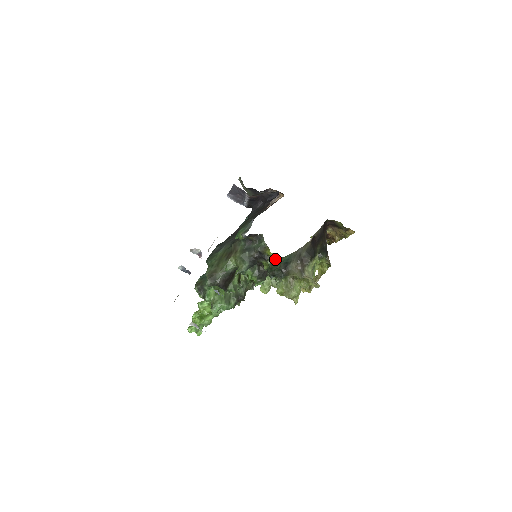
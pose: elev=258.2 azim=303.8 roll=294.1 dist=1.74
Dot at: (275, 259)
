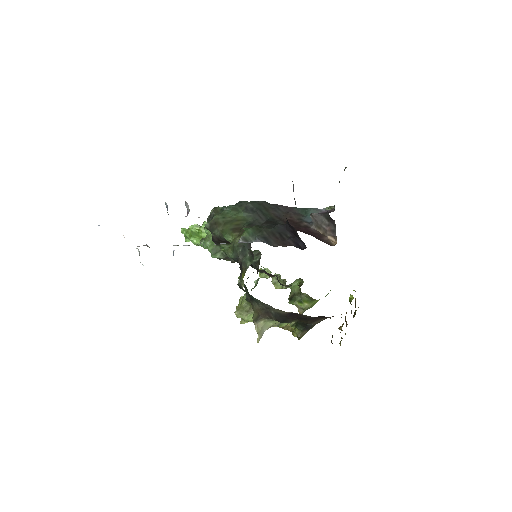
Dot at: (242, 287)
